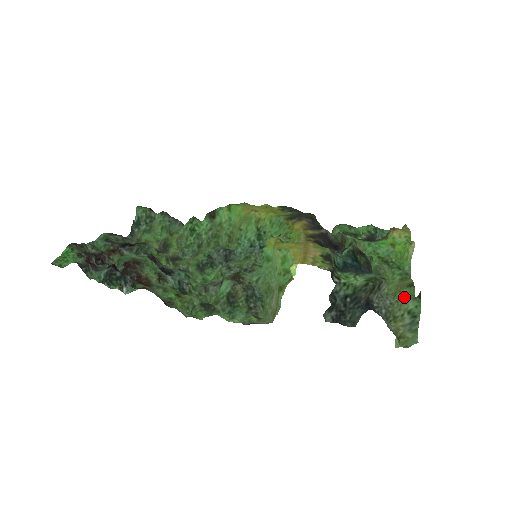
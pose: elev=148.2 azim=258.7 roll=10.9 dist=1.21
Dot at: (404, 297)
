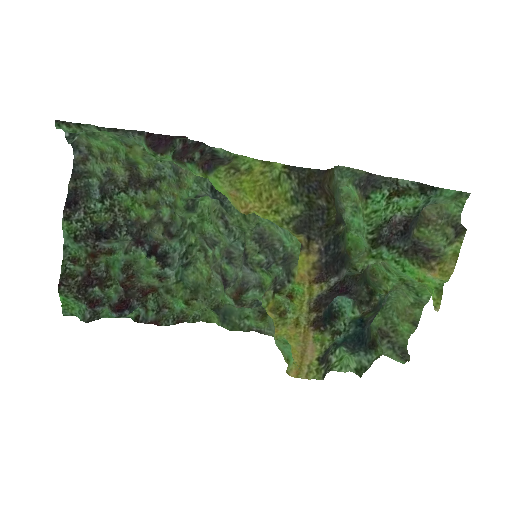
Dot at: (403, 329)
